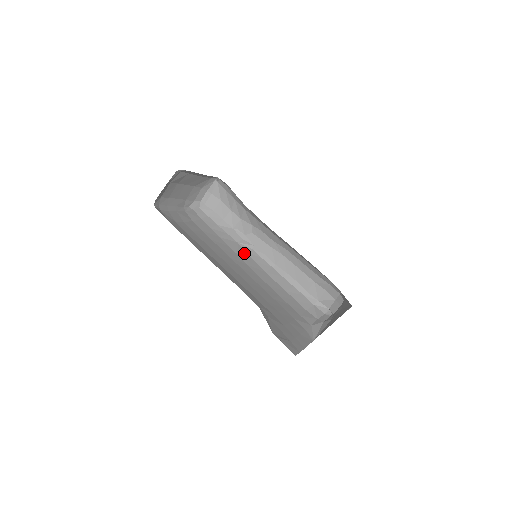
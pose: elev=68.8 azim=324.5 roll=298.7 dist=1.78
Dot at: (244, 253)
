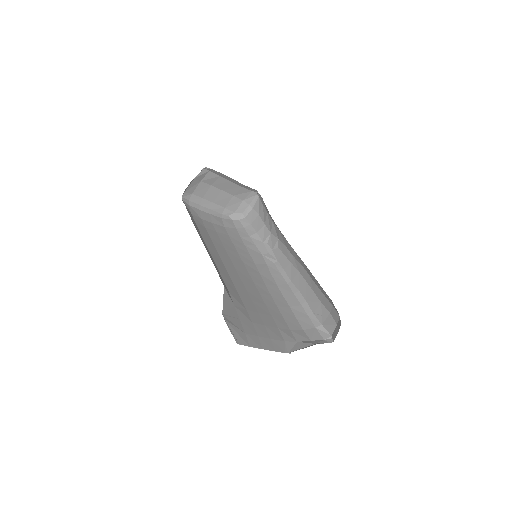
Dot at: (263, 264)
